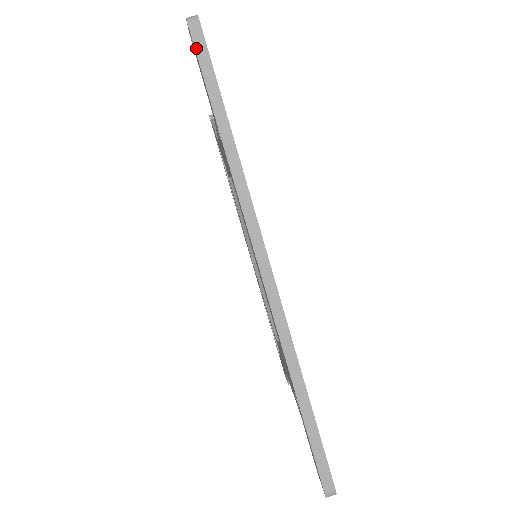
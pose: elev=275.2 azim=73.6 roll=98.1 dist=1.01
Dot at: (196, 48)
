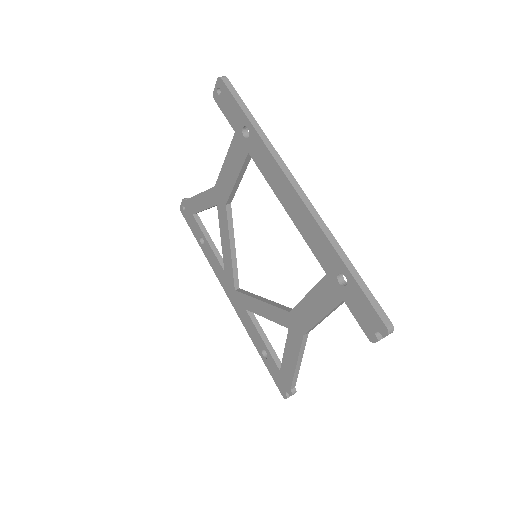
Dot at: (228, 88)
